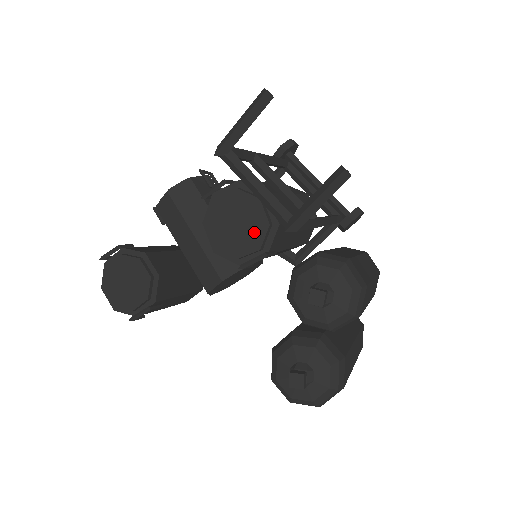
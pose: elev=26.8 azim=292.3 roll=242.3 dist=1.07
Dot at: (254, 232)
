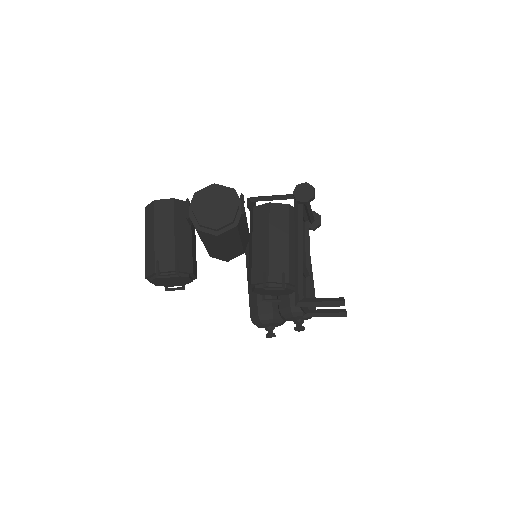
Dot at: (280, 294)
